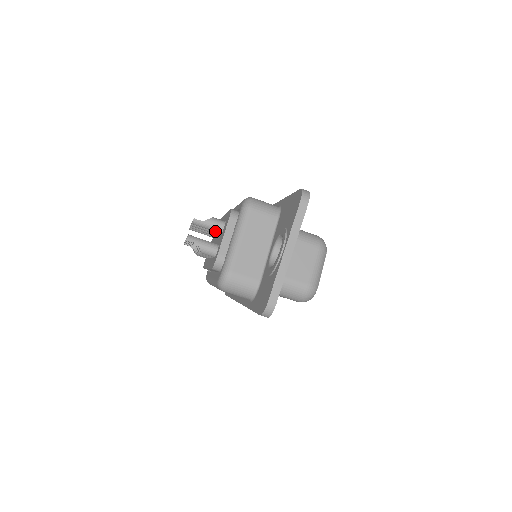
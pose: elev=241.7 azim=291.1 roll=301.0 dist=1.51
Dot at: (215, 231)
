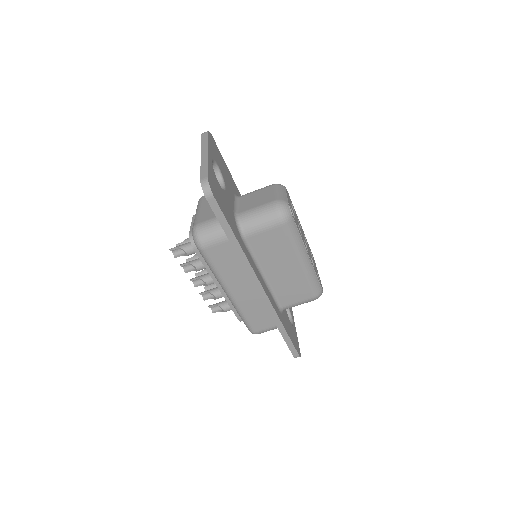
Dot at: occluded
